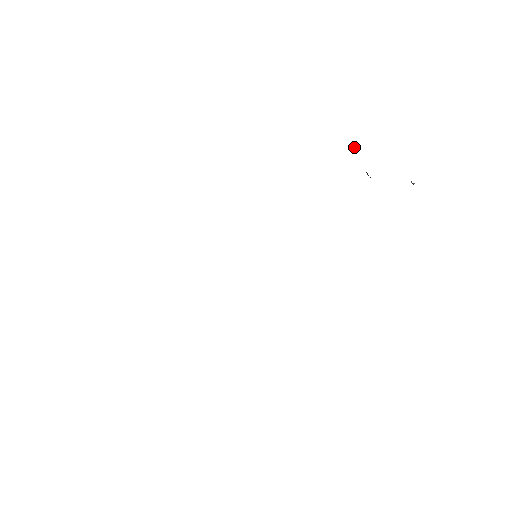
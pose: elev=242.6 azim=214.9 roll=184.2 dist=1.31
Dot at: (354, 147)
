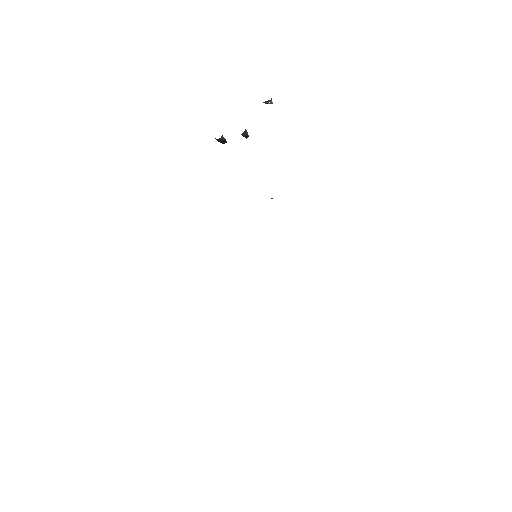
Dot at: (216, 139)
